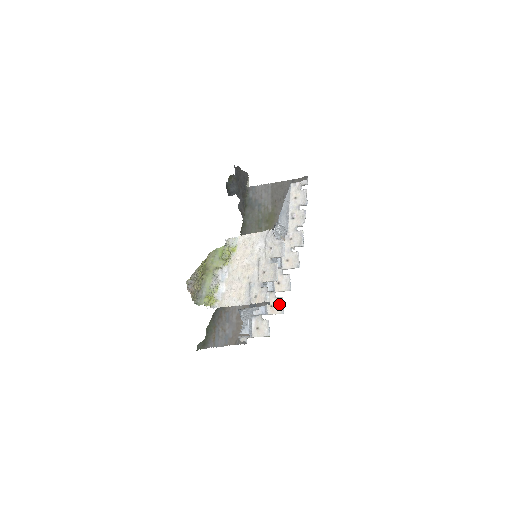
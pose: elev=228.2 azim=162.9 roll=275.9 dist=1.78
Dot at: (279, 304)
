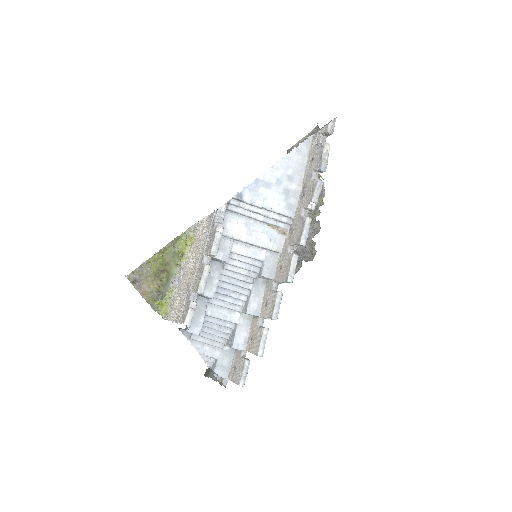
Dot at: (258, 338)
